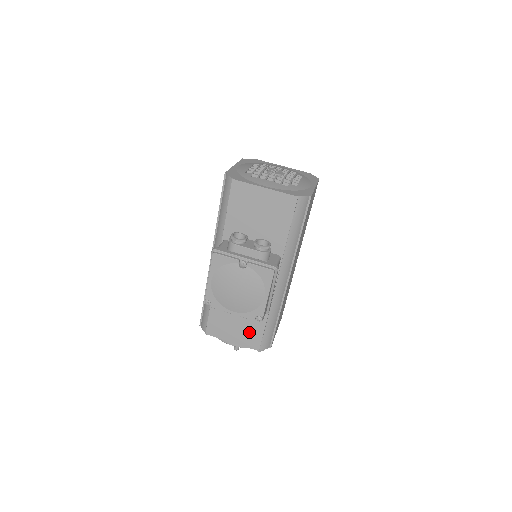
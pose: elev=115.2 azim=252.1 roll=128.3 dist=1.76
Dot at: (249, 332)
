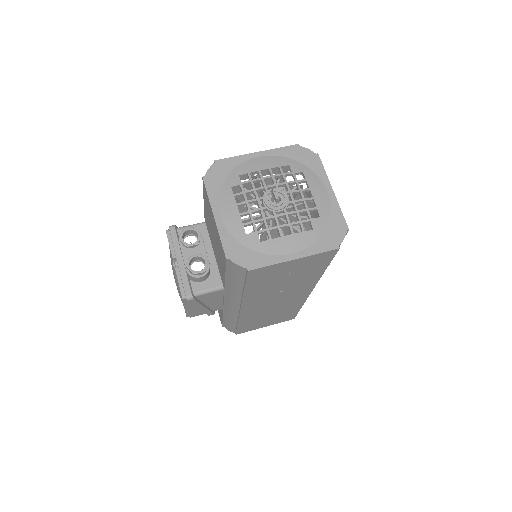
Dot at: occluded
